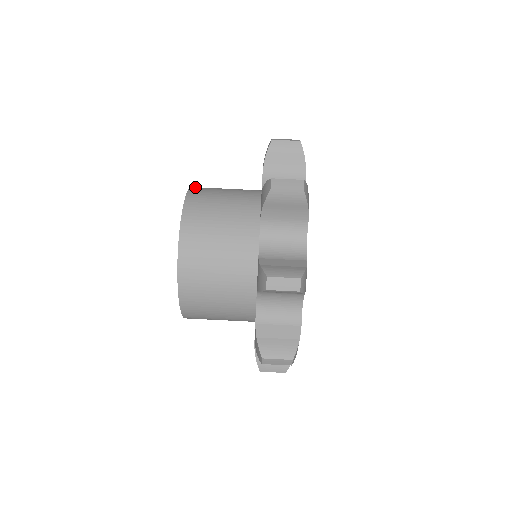
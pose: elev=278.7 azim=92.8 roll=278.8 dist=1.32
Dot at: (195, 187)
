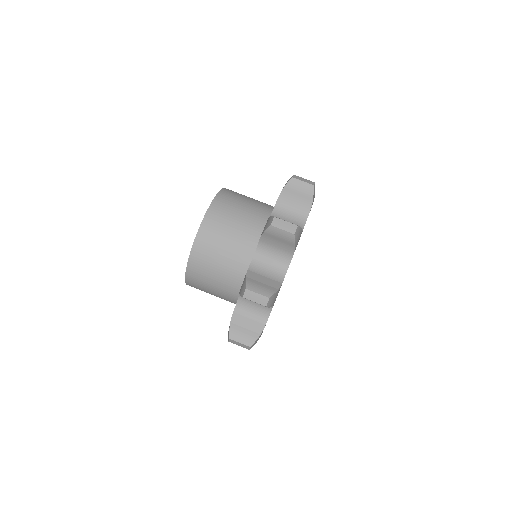
Dot at: (211, 210)
